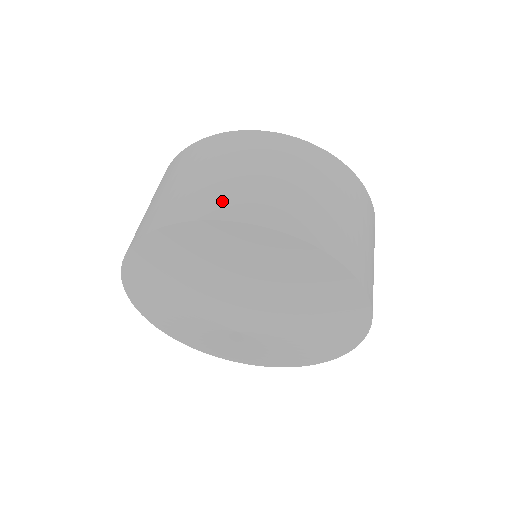
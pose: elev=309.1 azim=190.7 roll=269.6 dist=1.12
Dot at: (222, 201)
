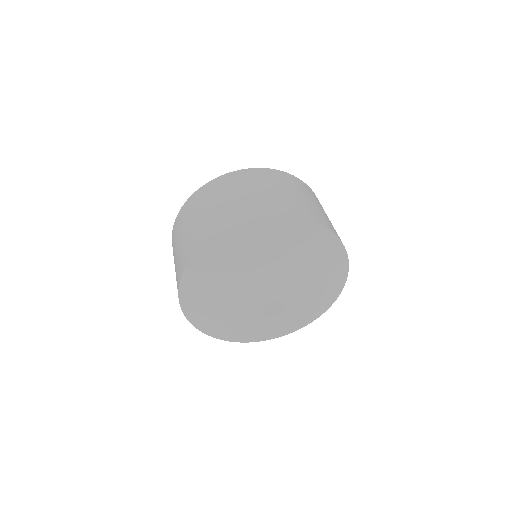
Dot at: (329, 223)
